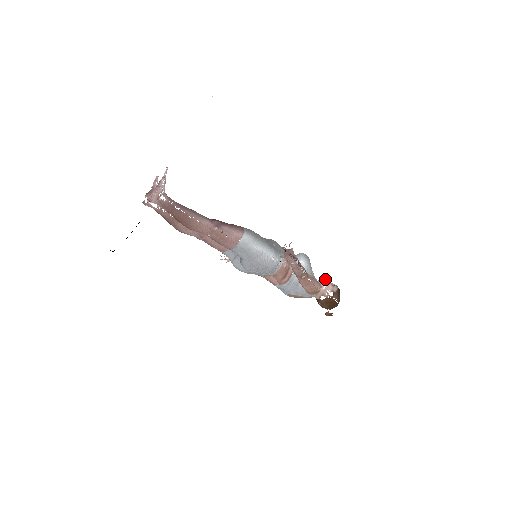
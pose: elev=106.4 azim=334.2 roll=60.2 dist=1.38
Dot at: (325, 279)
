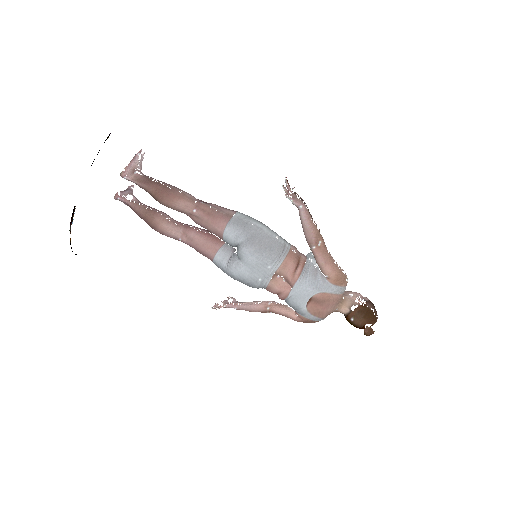
Dot at: occluded
